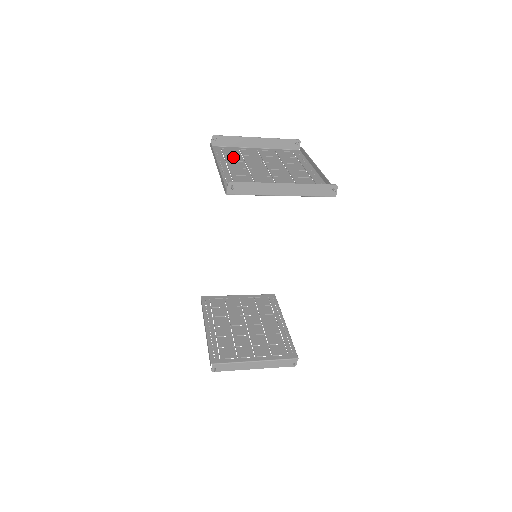
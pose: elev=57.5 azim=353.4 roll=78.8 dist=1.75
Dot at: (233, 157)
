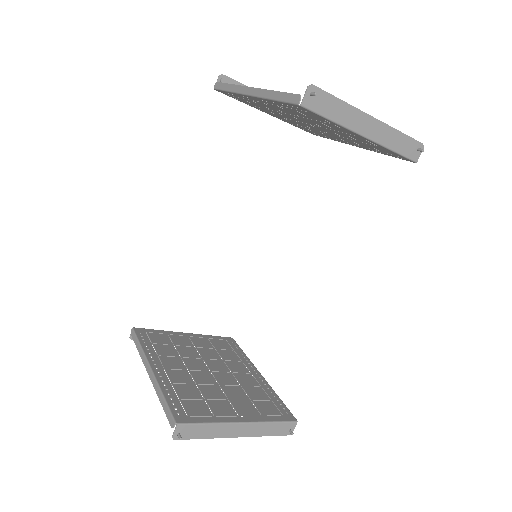
Dot at: occluded
